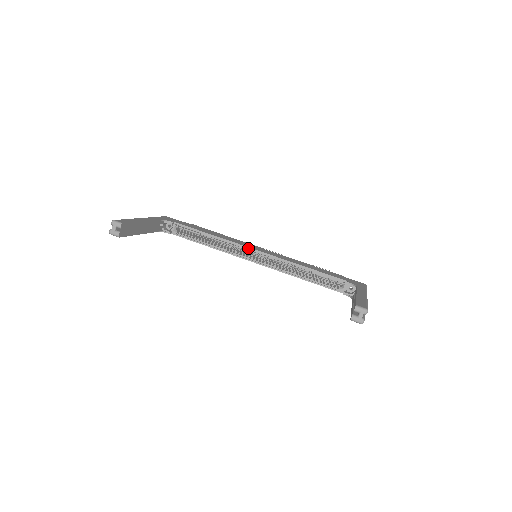
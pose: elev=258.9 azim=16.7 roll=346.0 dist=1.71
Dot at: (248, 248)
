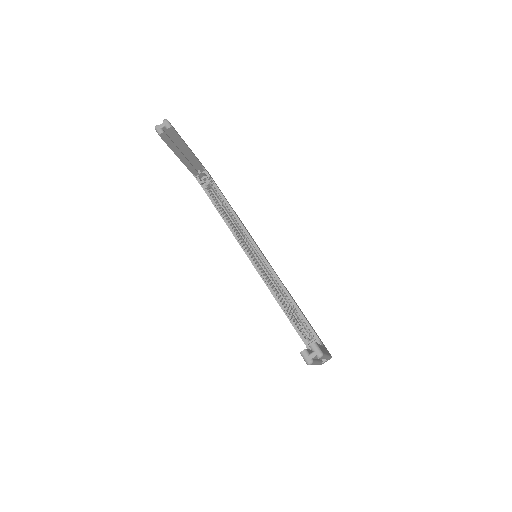
Dot at: (255, 244)
